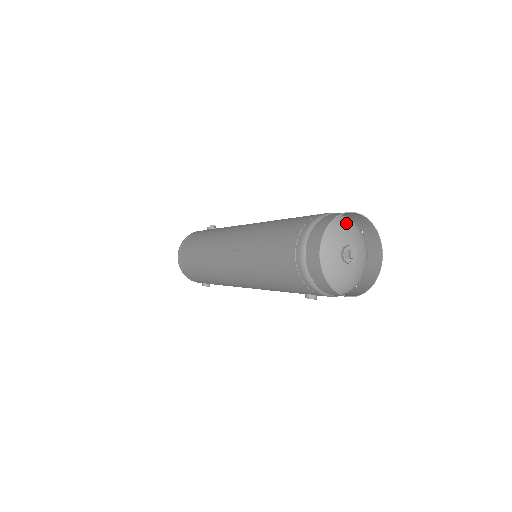
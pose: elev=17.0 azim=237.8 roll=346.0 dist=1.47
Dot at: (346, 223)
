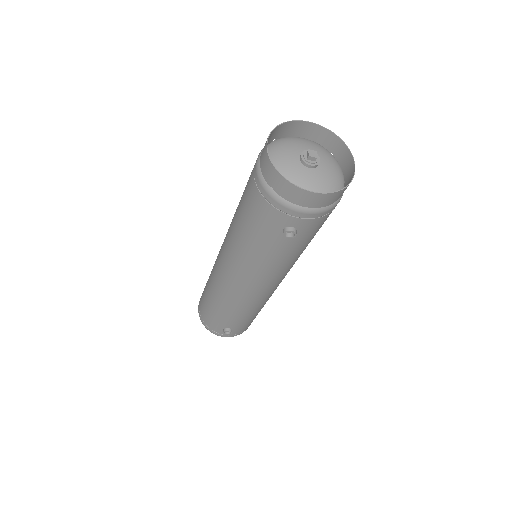
Dot at: (305, 139)
